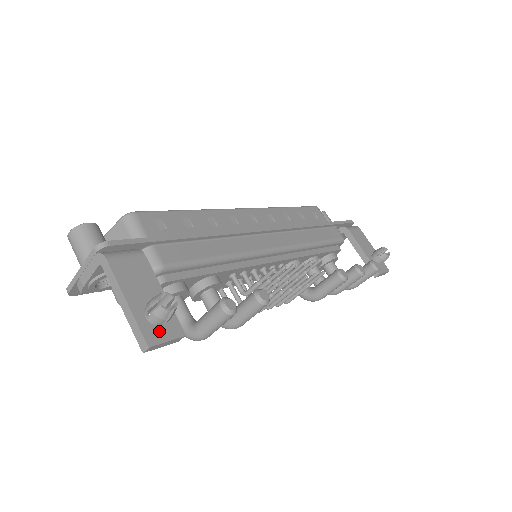
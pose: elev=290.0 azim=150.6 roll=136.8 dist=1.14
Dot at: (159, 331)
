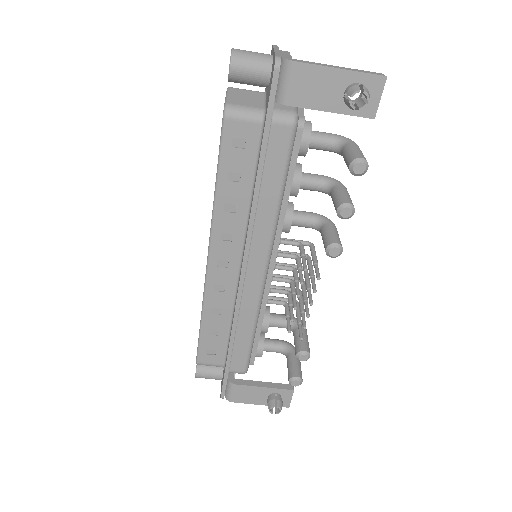
Dot at: (284, 400)
